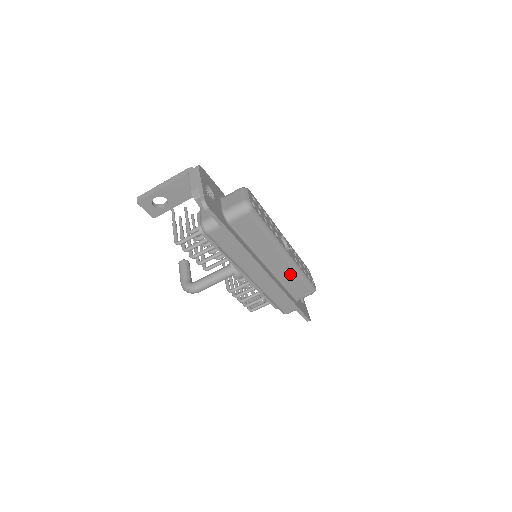
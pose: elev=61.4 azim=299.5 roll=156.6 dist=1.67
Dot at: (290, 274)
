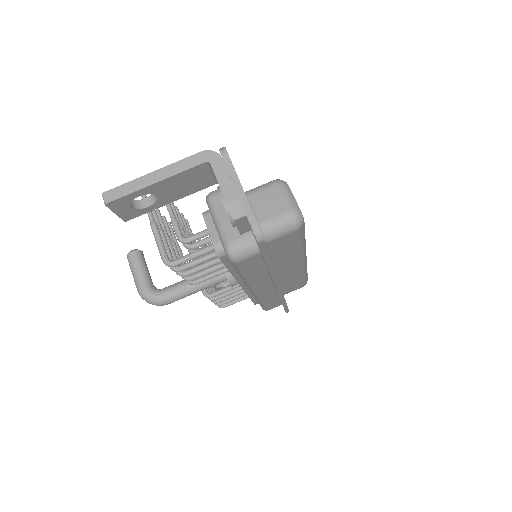
Dot at: (295, 276)
